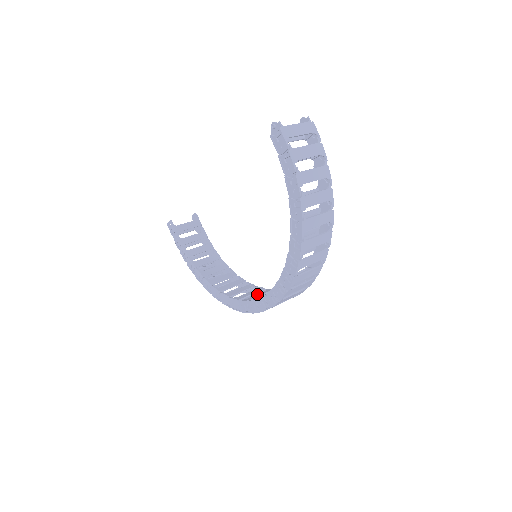
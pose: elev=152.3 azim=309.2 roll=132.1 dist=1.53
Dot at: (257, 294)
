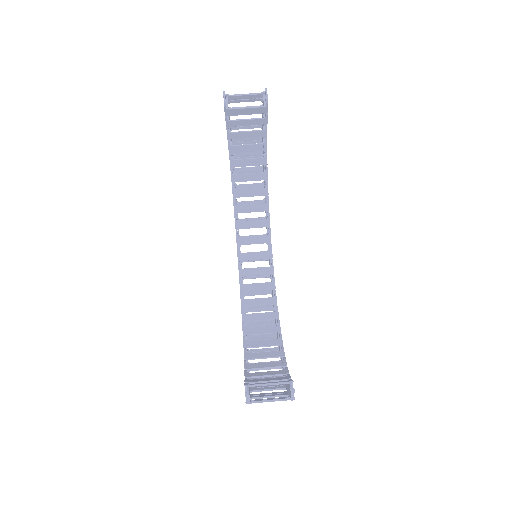
Dot at: (254, 237)
